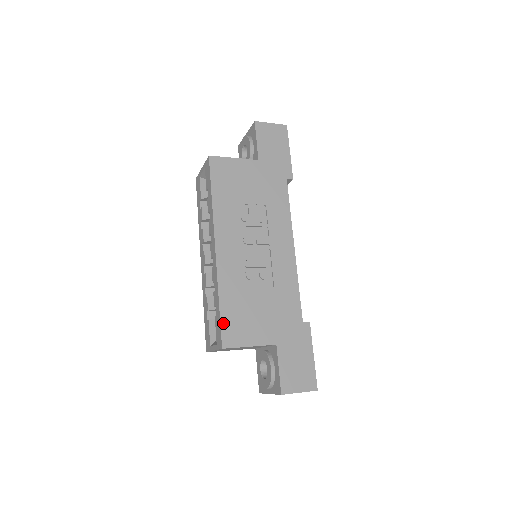
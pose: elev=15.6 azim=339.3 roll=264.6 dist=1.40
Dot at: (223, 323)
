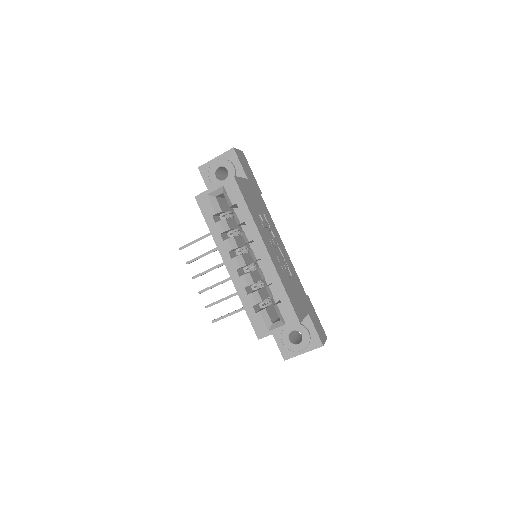
Dot at: (292, 305)
